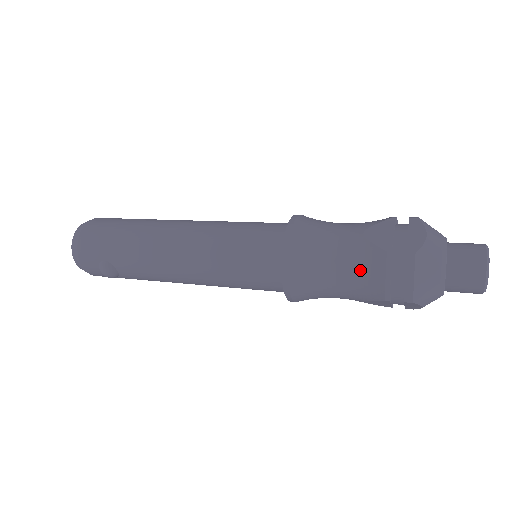
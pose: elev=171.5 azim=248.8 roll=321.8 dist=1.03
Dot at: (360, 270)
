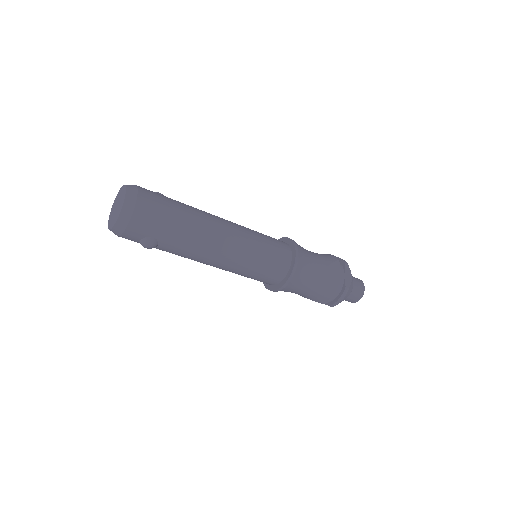
Dot at: (322, 289)
